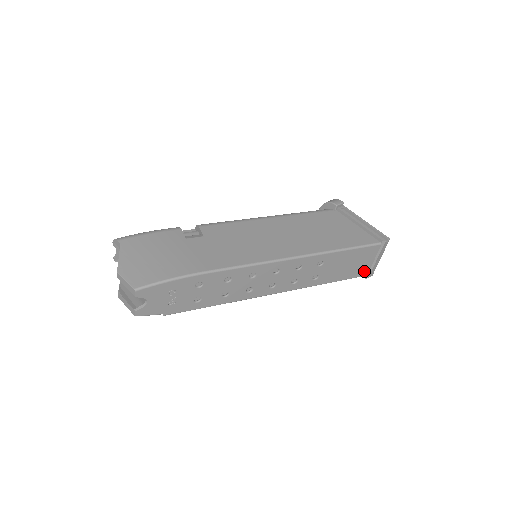
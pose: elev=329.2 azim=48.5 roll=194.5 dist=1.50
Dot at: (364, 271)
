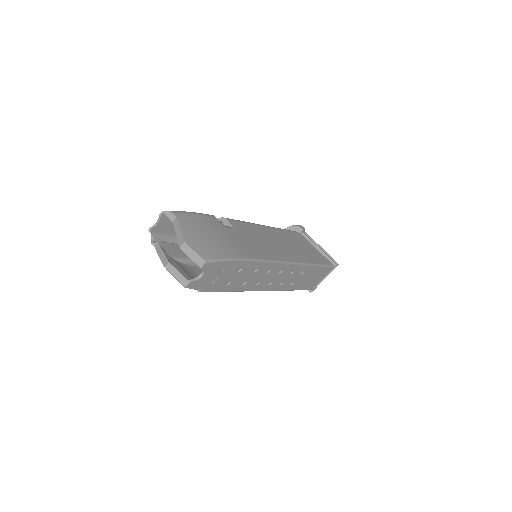
Dot at: (313, 286)
